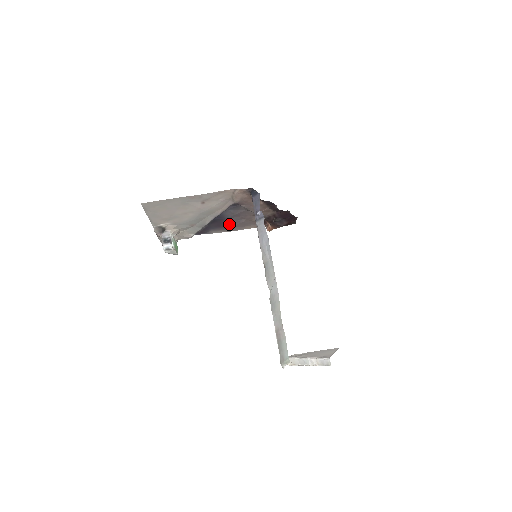
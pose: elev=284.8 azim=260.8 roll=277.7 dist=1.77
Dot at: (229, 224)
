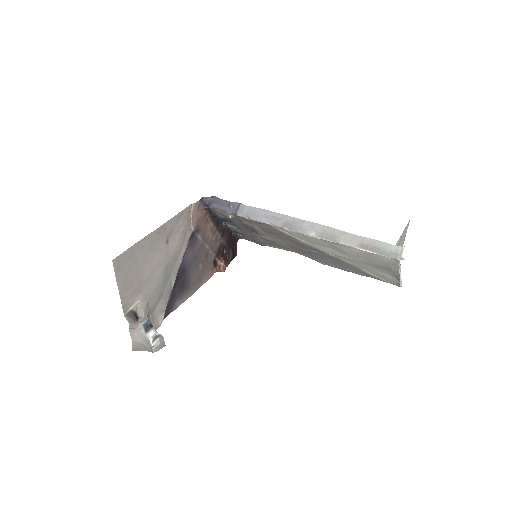
Dot at: (190, 280)
